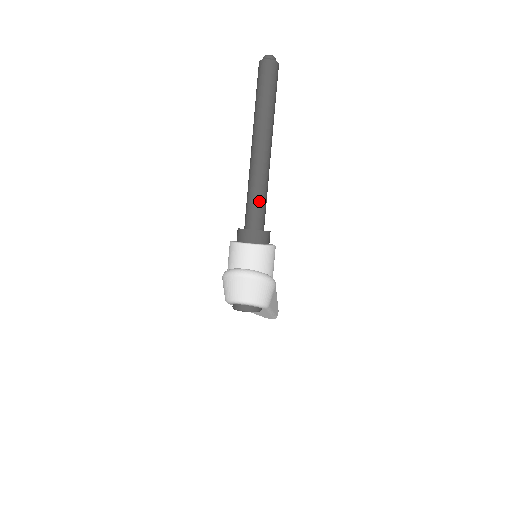
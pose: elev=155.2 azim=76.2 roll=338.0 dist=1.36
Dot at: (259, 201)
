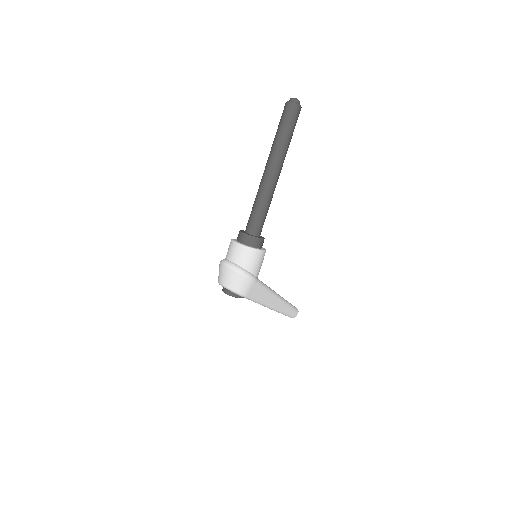
Dot at: (257, 212)
